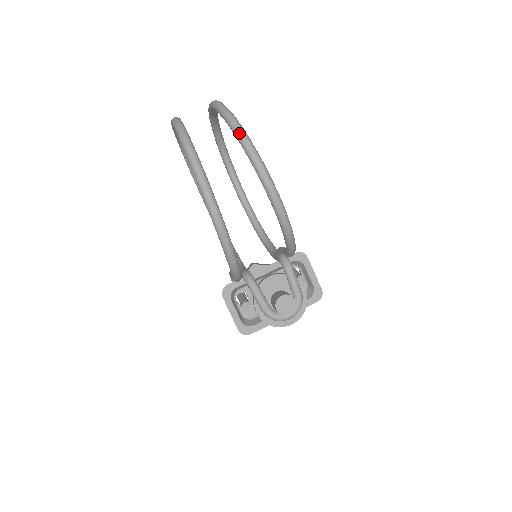
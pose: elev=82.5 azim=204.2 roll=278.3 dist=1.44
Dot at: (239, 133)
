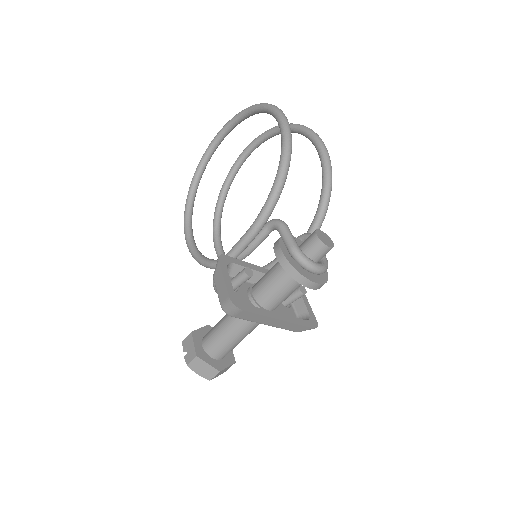
Dot at: (299, 124)
